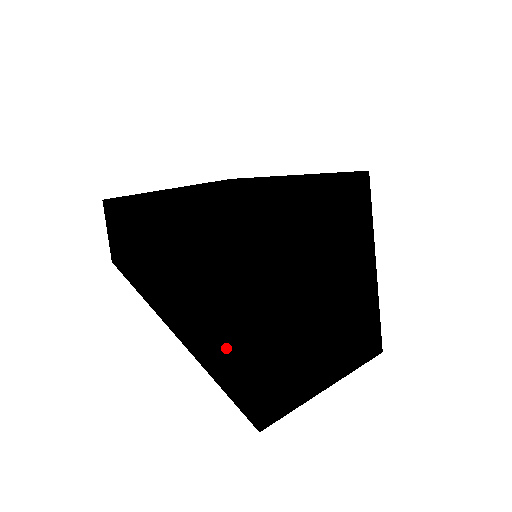
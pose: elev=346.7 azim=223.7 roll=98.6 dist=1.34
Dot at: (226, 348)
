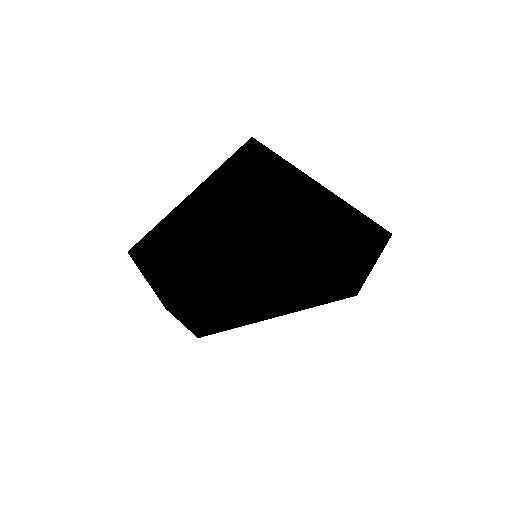
Dot at: (328, 217)
